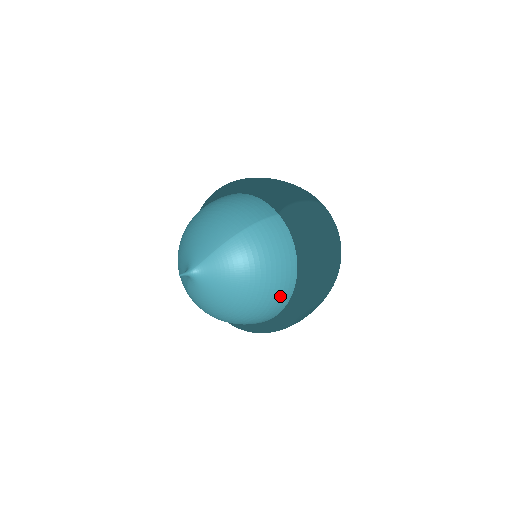
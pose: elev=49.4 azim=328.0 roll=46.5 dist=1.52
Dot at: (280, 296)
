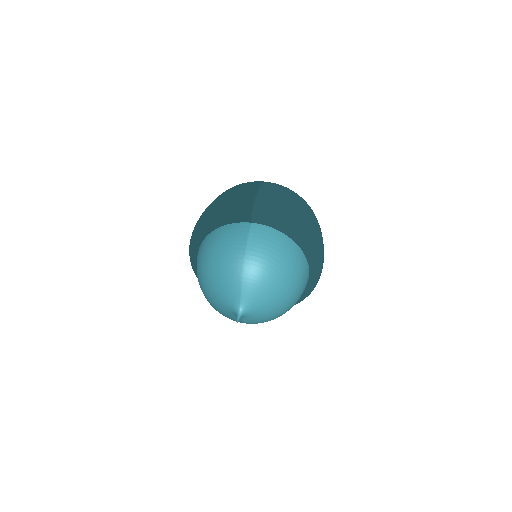
Dot at: (302, 269)
